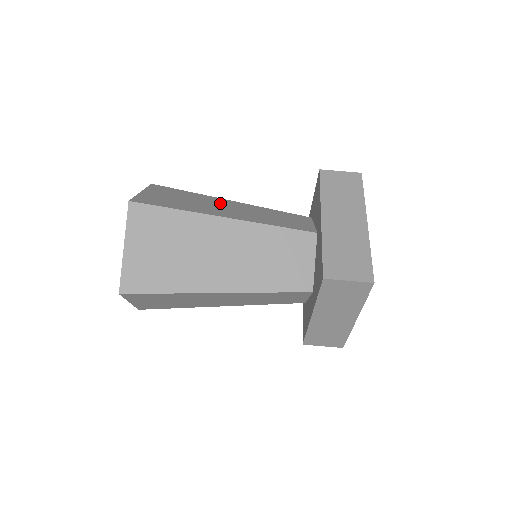
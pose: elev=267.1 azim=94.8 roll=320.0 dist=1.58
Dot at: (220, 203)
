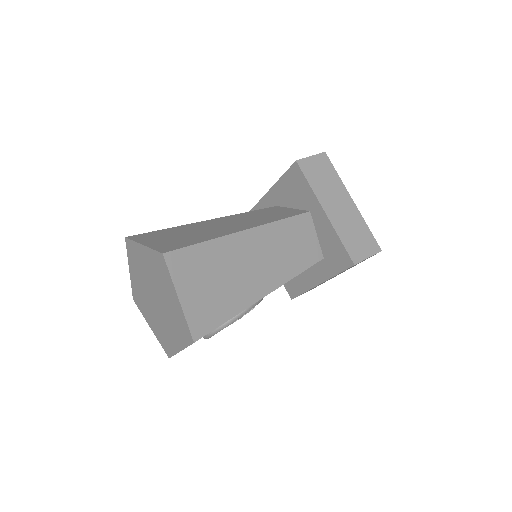
Dot at: occluded
